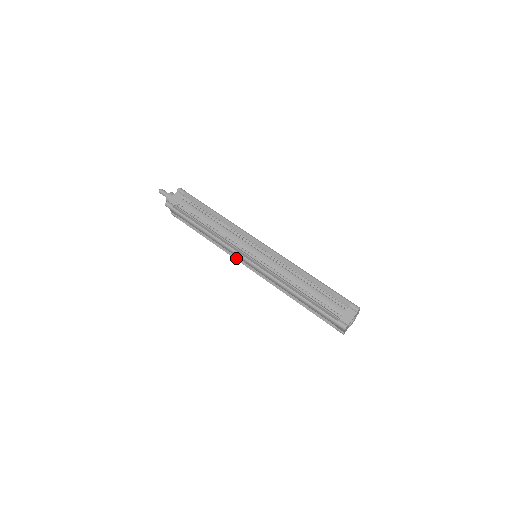
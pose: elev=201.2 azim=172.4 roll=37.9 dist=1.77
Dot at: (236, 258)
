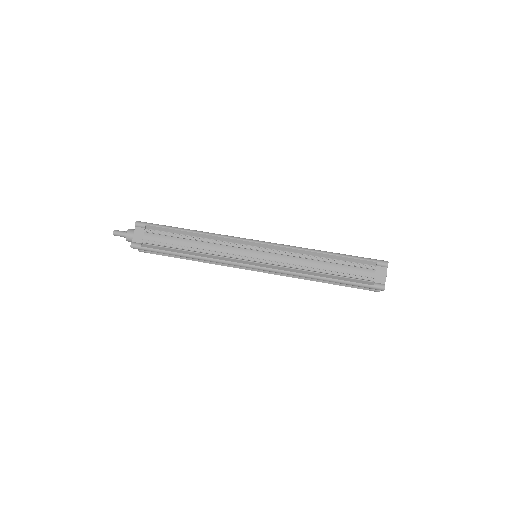
Dot at: (235, 267)
